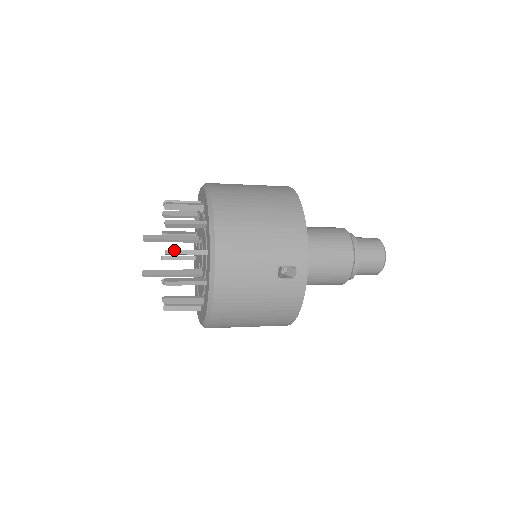
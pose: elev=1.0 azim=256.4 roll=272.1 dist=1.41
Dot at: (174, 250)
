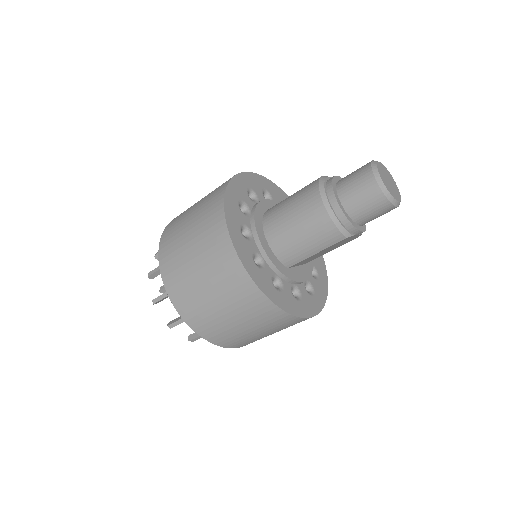
Dot at: occluded
